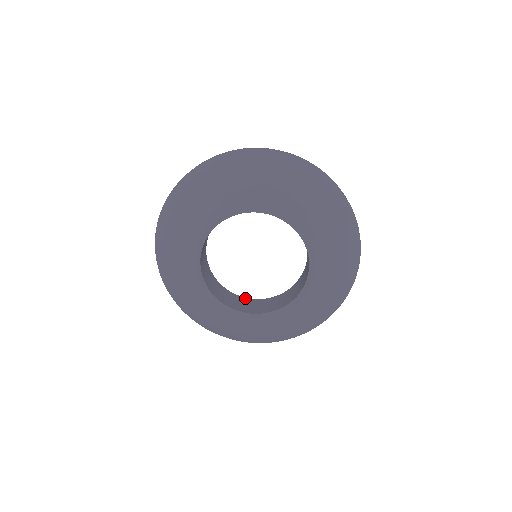
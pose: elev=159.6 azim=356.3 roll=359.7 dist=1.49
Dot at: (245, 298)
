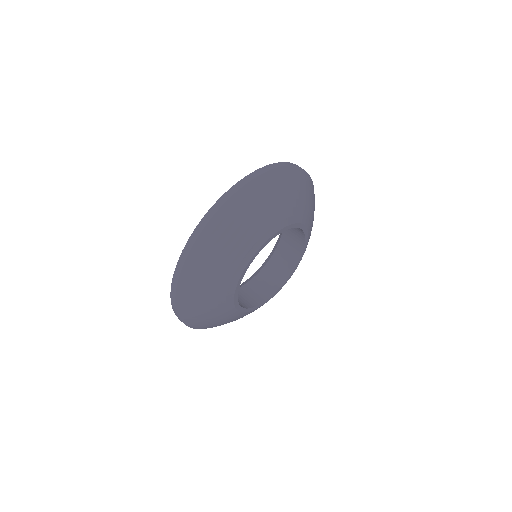
Dot at: (241, 288)
